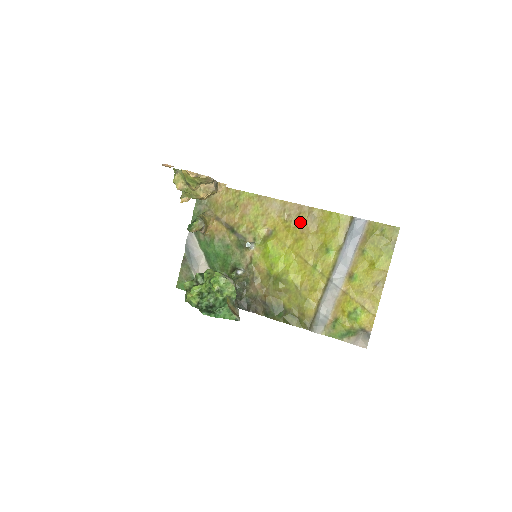
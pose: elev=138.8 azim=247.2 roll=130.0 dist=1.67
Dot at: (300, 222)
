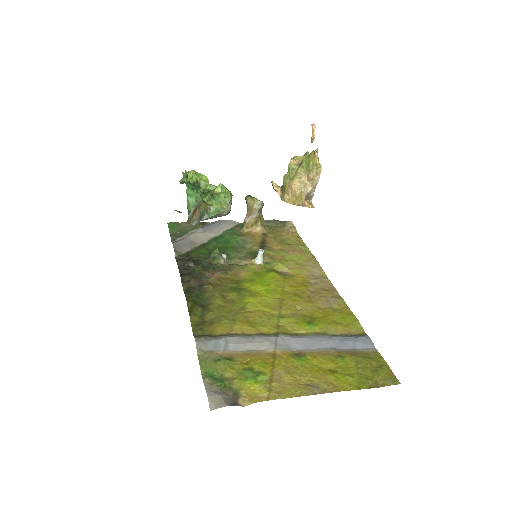
Dot at: (318, 292)
